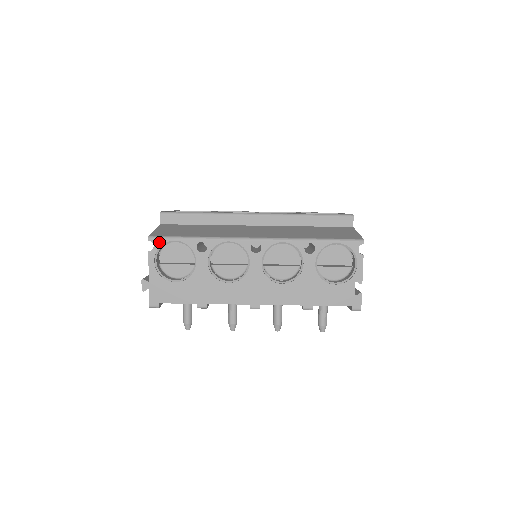
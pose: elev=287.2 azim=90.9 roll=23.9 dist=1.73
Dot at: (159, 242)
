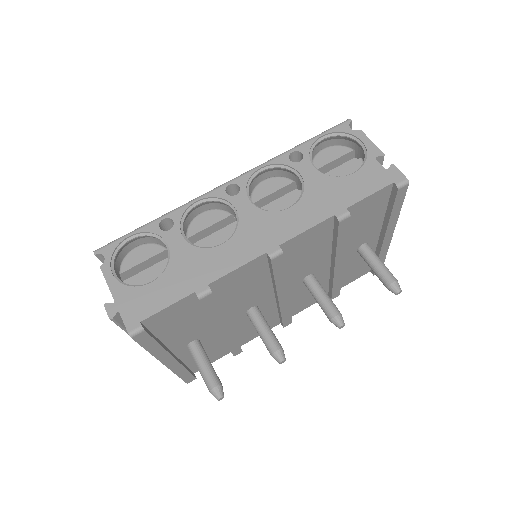
Dot at: (109, 249)
